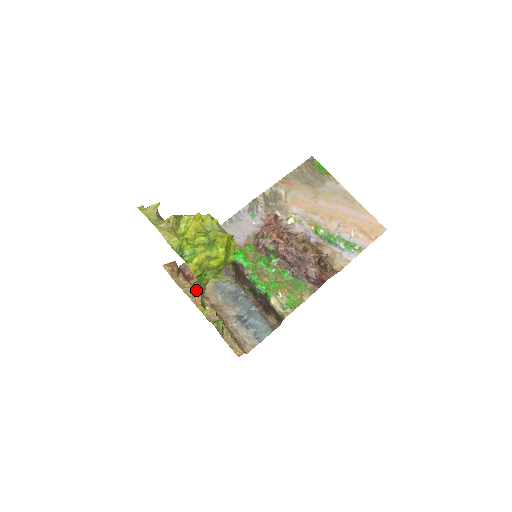
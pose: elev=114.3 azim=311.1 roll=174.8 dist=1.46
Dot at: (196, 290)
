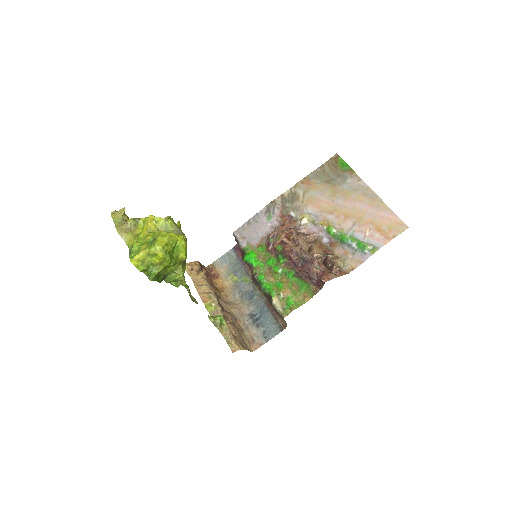
Dot at: (173, 285)
